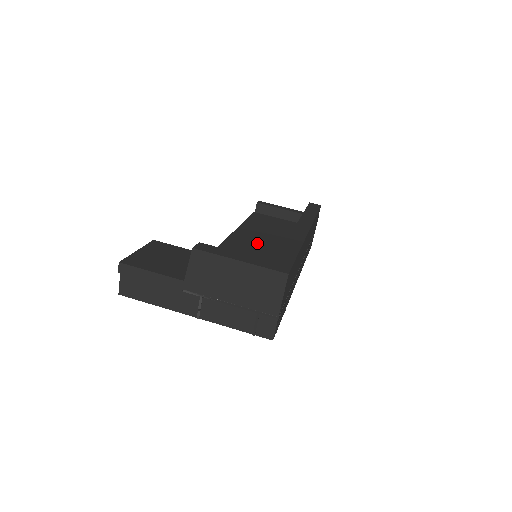
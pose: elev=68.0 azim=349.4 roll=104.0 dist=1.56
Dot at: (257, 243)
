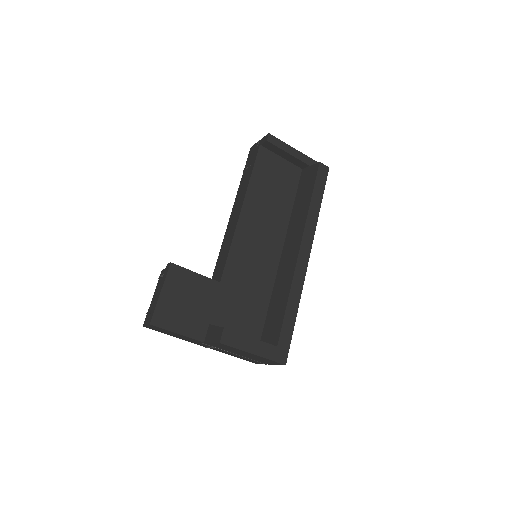
Dot at: (260, 239)
